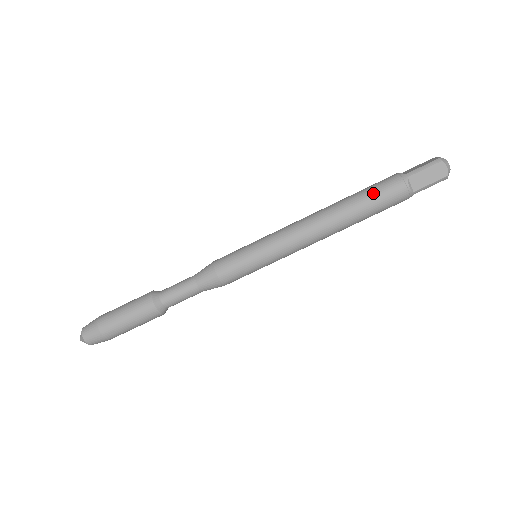
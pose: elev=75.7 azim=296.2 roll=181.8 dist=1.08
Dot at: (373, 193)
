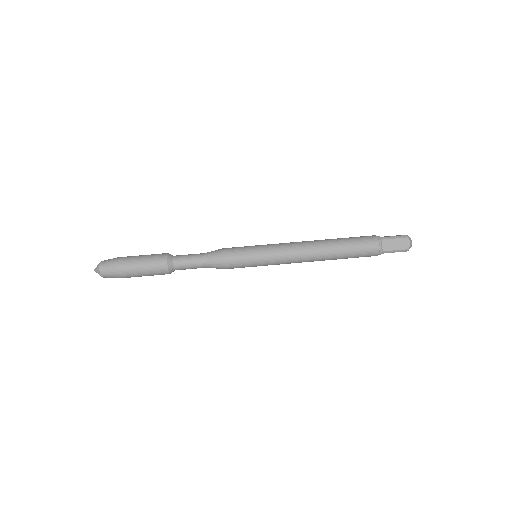
Dot at: occluded
